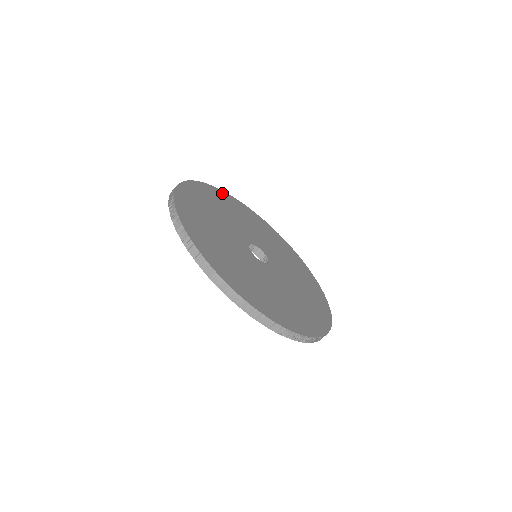
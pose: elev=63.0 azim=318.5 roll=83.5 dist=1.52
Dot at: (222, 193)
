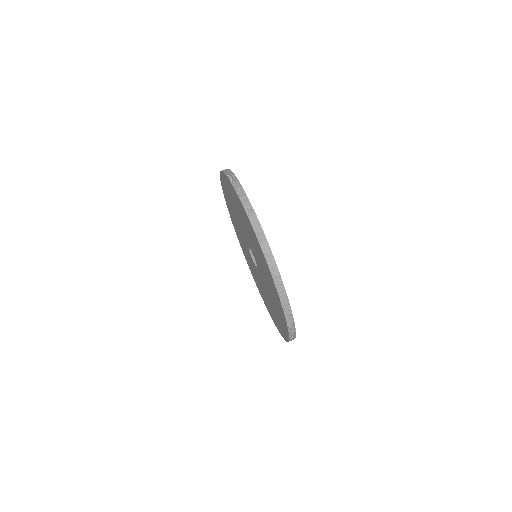
Dot at: occluded
